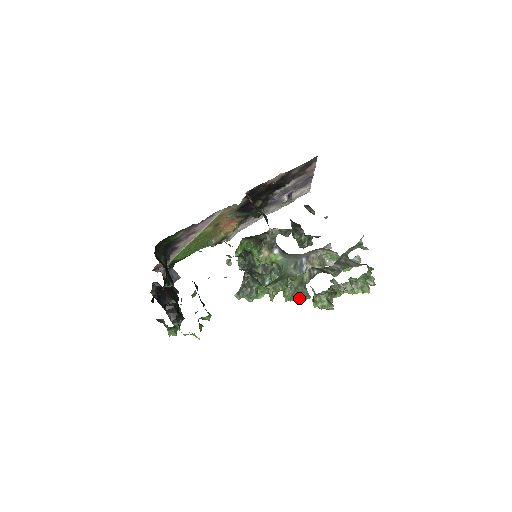
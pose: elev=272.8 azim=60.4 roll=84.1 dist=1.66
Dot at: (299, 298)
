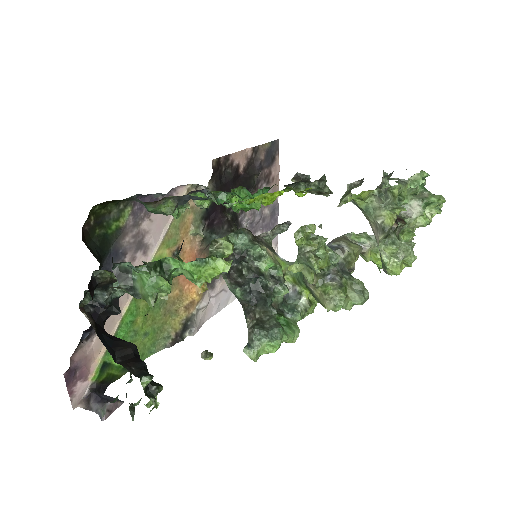
Dot at: (353, 299)
